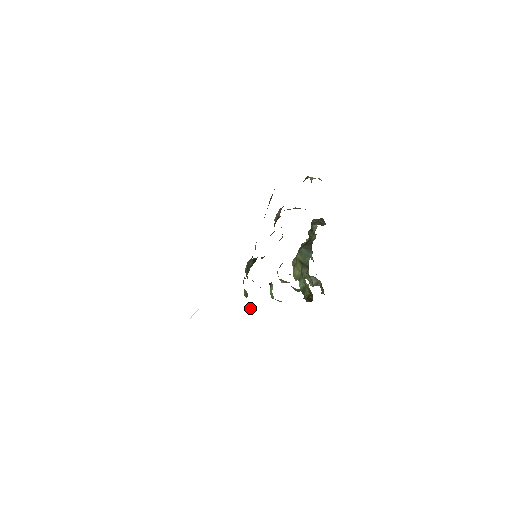
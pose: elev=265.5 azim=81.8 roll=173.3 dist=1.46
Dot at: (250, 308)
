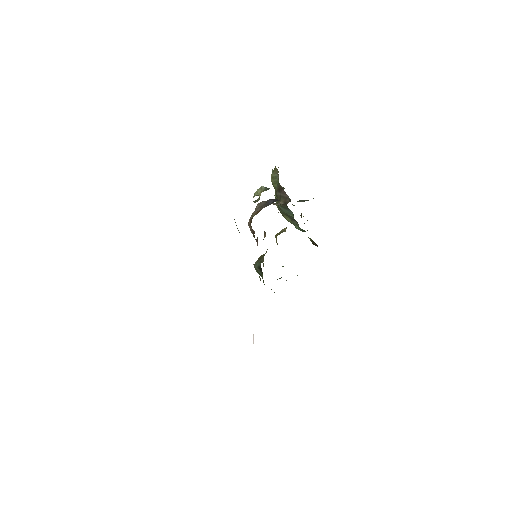
Dot at: occluded
